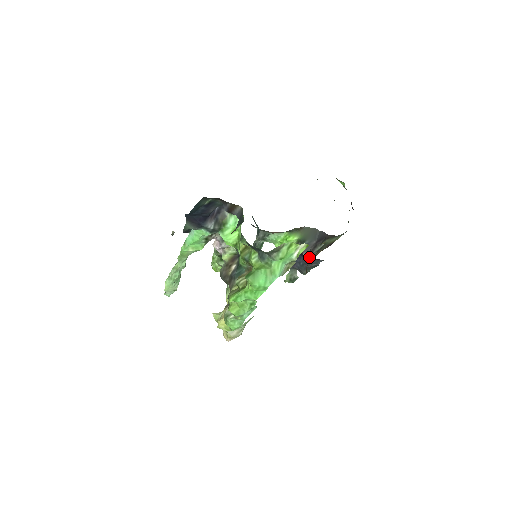
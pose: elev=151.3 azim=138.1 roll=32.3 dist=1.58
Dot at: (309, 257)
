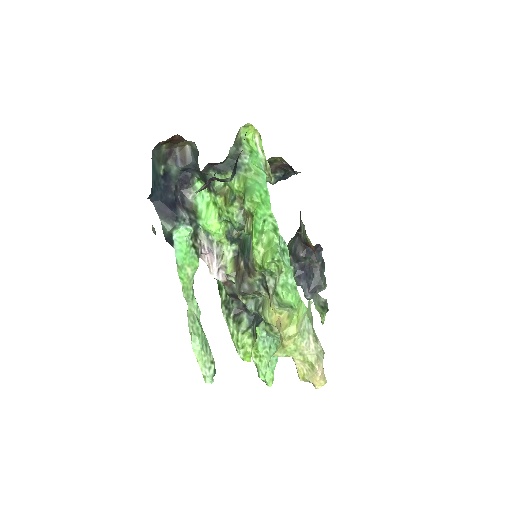
Dot at: (307, 253)
